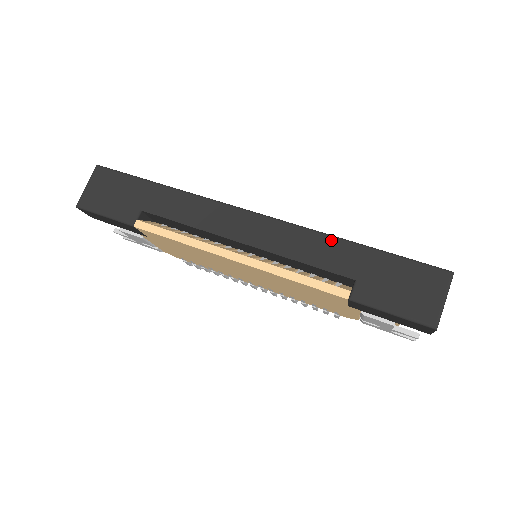
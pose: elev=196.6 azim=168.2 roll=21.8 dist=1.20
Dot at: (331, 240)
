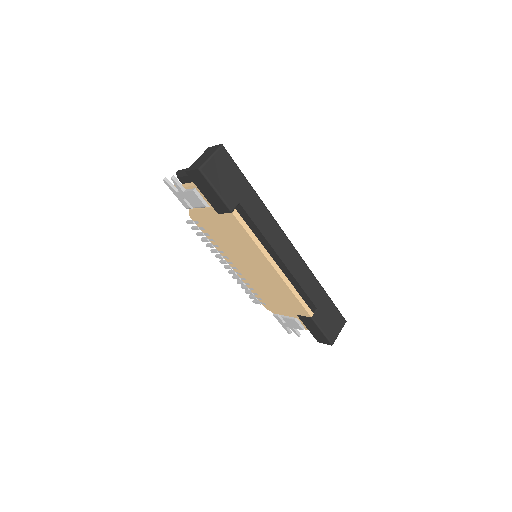
Dot at: (317, 282)
